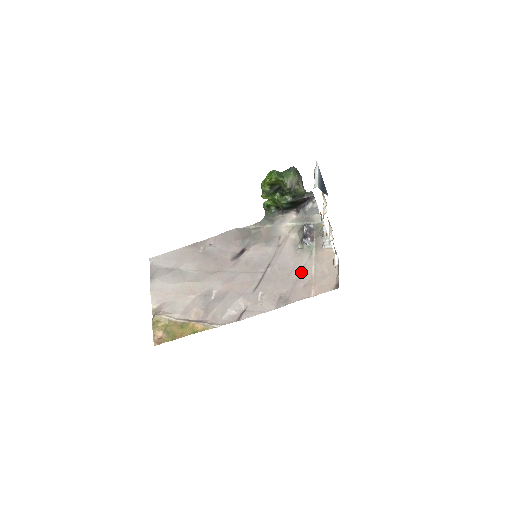
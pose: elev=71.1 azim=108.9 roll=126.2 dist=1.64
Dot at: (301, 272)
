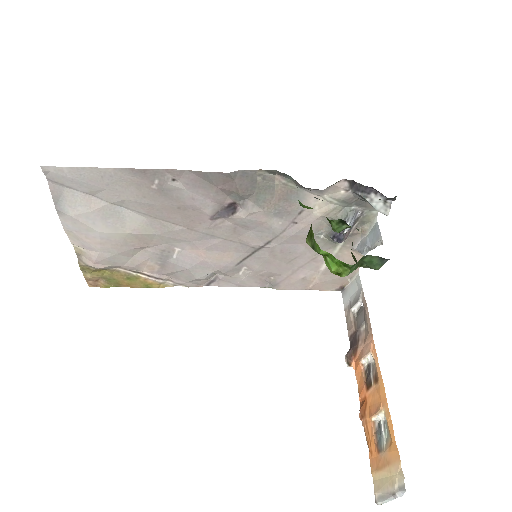
Dot at: (308, 263)
